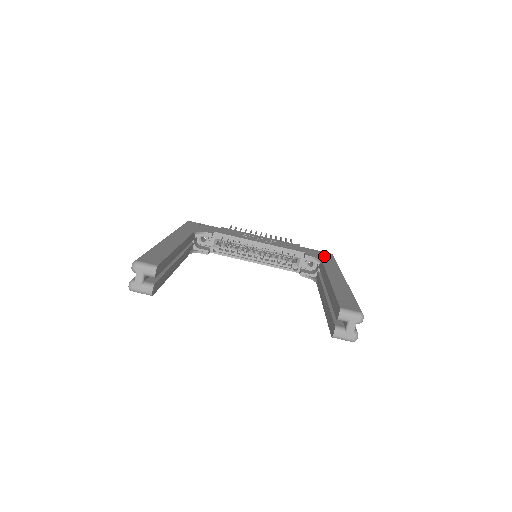
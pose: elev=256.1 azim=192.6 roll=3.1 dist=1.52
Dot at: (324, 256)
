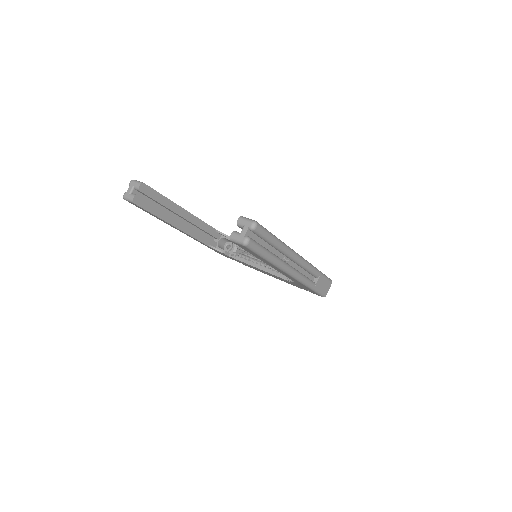
Dot at: occluded
